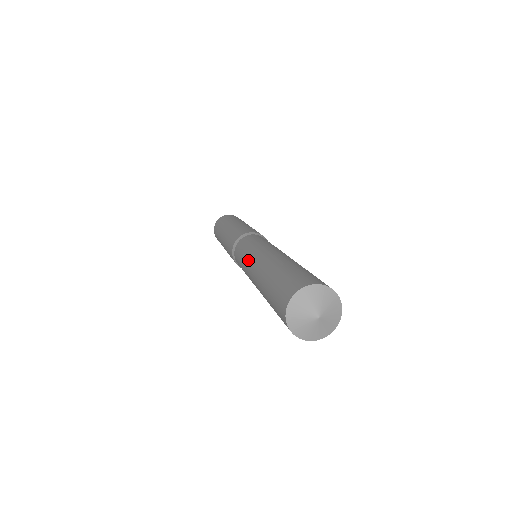
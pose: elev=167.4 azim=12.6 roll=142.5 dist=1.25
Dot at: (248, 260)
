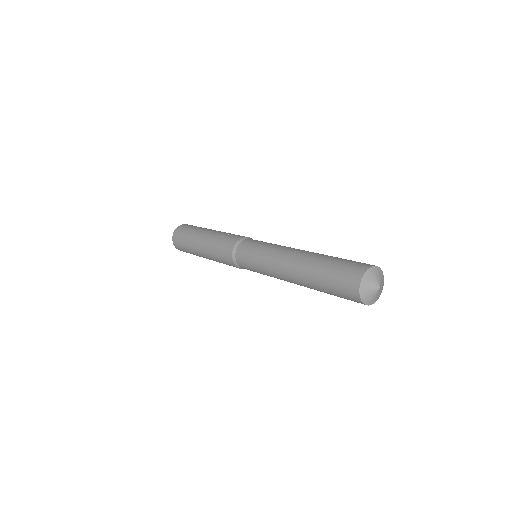
Dot at: (273, 275)
